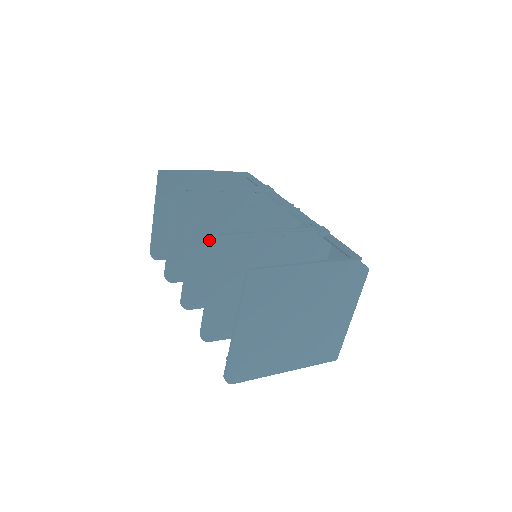
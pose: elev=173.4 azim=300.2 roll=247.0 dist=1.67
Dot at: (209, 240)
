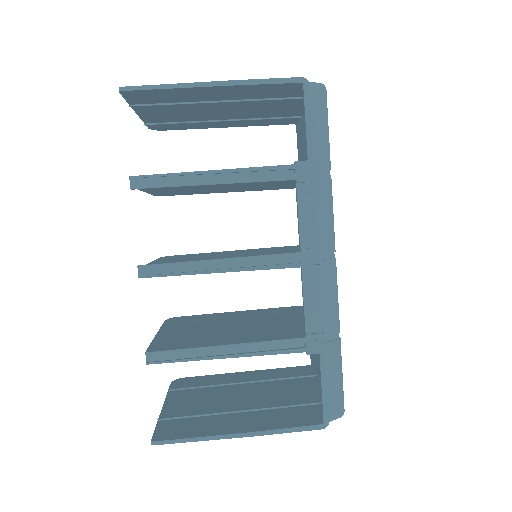
Dot at: occluded
